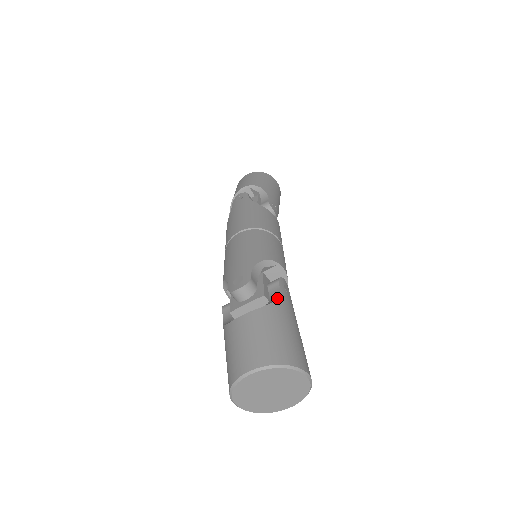
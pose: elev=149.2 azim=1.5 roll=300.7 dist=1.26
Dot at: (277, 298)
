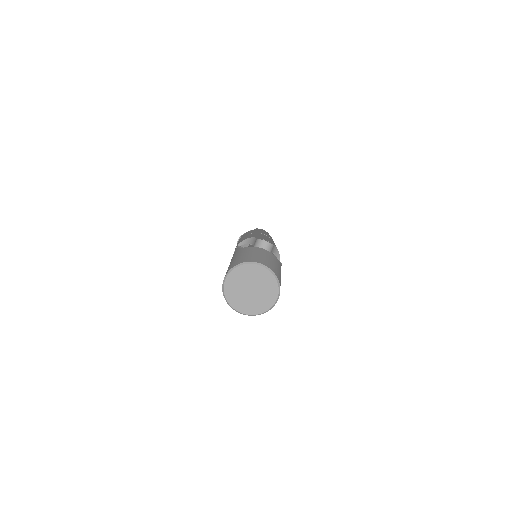
Dot at: occluded
